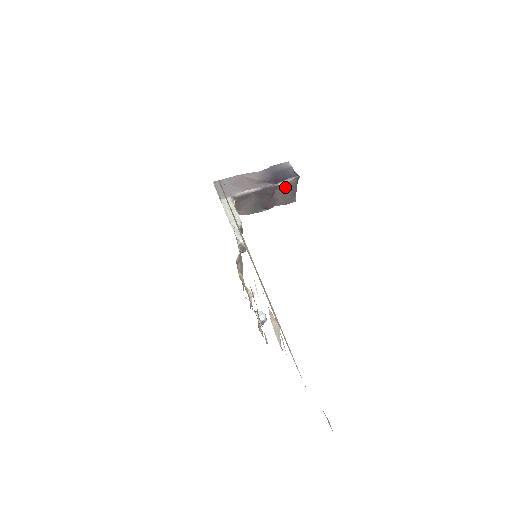
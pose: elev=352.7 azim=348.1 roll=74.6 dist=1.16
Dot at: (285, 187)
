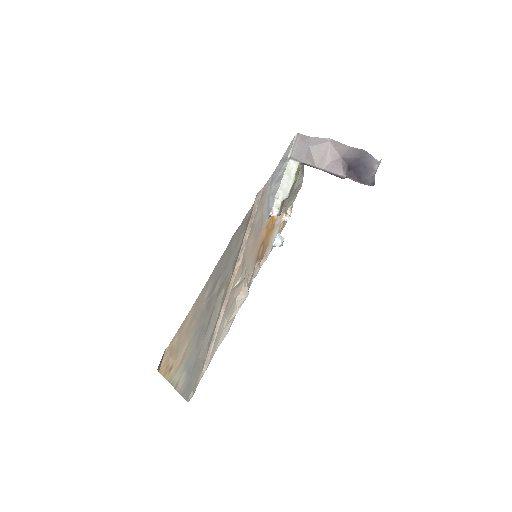
Dot at: occluded
